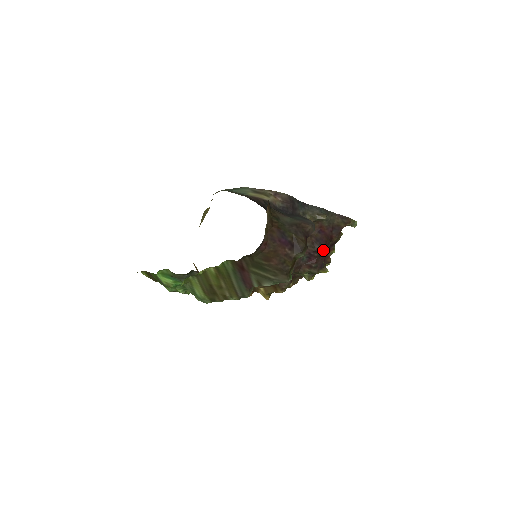
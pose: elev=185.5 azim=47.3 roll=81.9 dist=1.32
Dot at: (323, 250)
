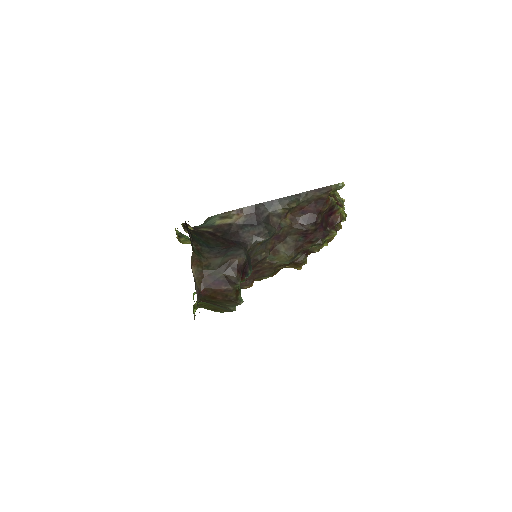
Dot at: (315, 225)
